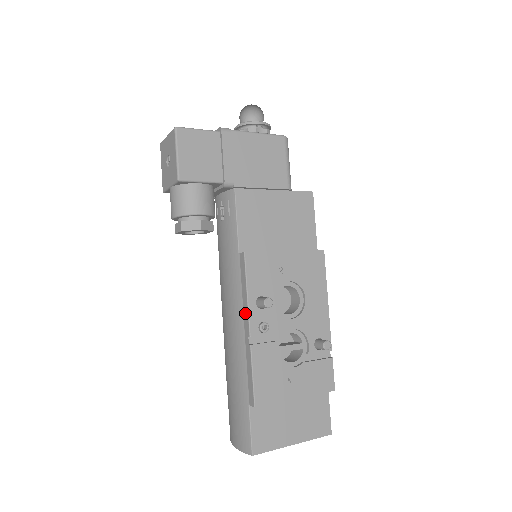
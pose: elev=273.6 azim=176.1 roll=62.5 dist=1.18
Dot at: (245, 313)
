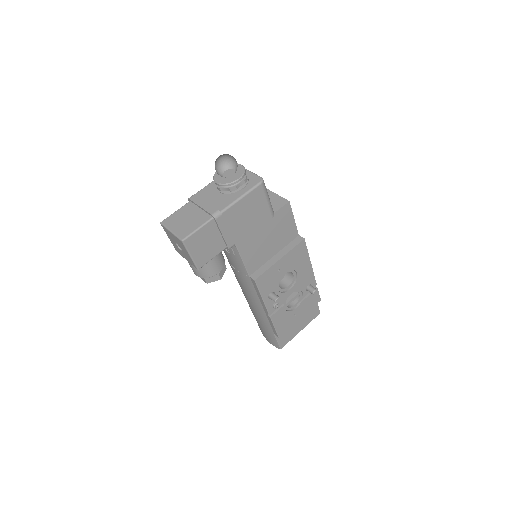
Dot at: (262, 304)
